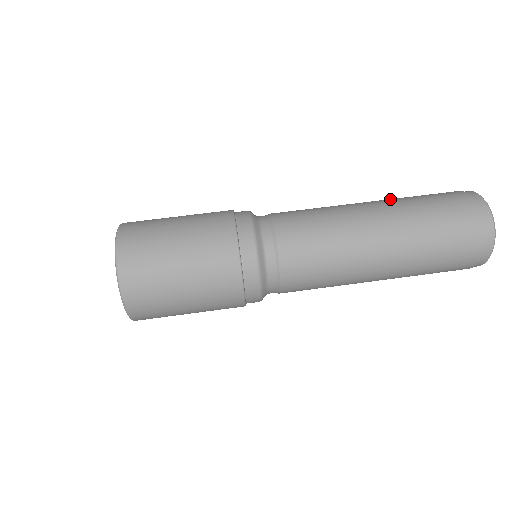
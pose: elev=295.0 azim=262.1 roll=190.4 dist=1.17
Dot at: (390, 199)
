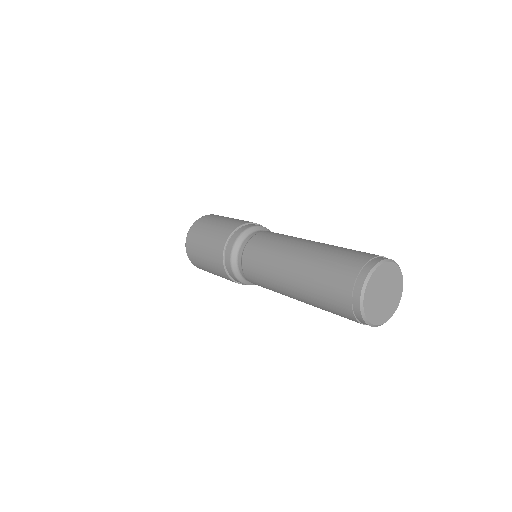
Dot at: (325, 245)
